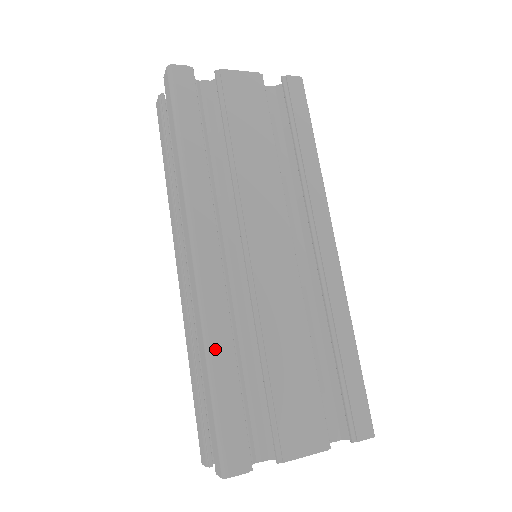
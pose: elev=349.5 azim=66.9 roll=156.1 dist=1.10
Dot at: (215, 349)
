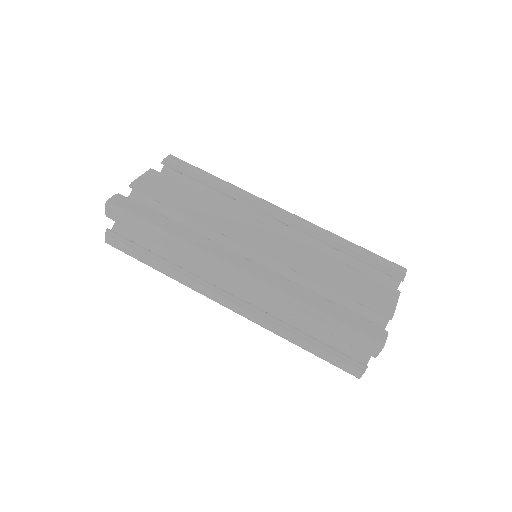
Dot at: (305, 300)
